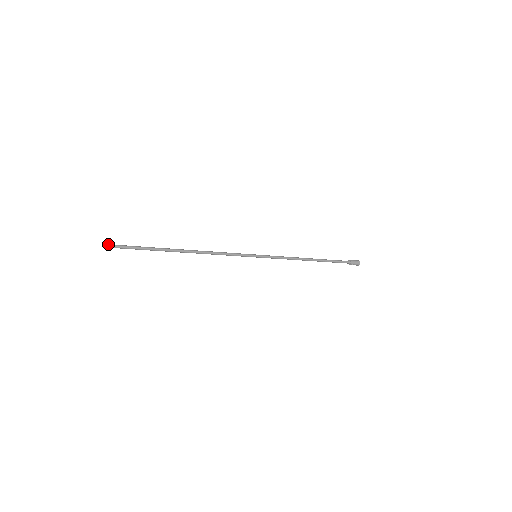
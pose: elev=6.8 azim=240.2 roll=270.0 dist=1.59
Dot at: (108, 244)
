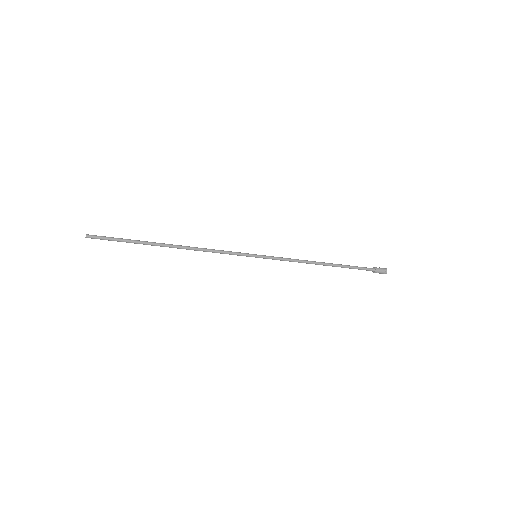
Dot at: (86, 234)
